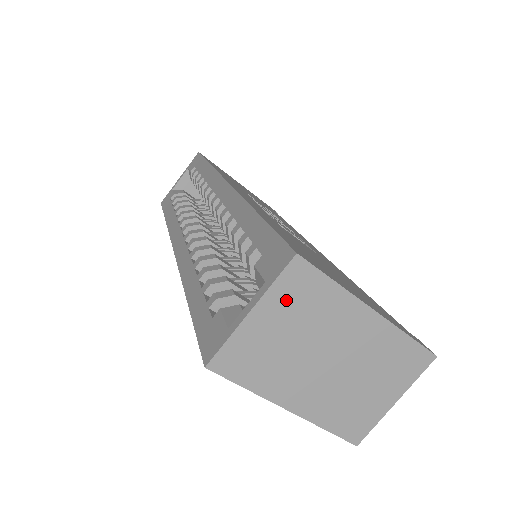
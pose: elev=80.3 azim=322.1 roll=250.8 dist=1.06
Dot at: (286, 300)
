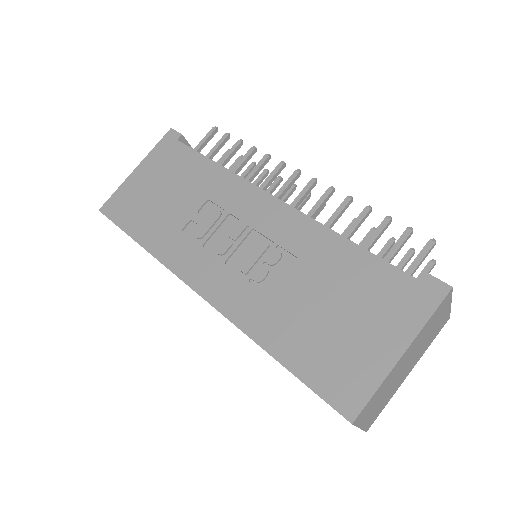
Dot at: (367, 413)
